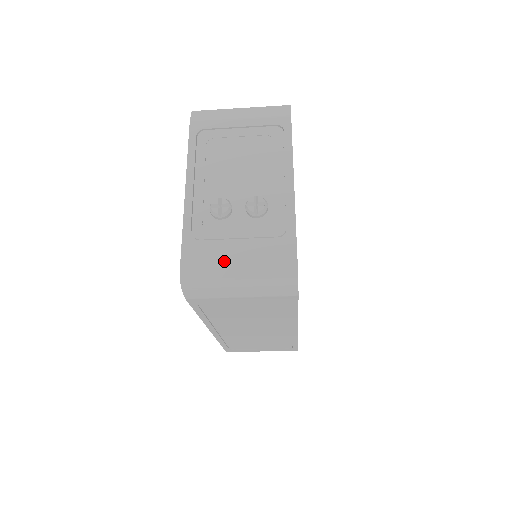
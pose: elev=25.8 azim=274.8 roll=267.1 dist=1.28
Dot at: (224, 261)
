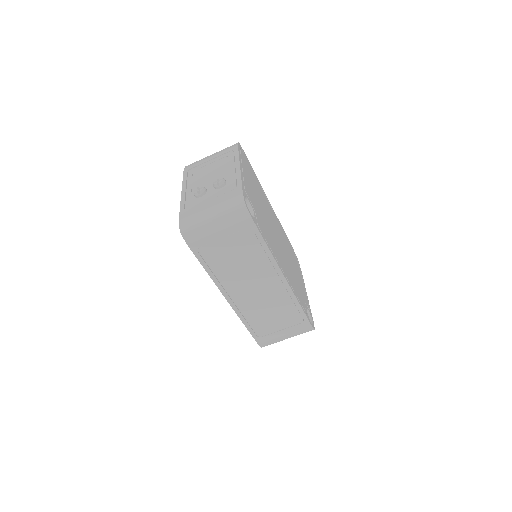
Dot at: (202, 211)
